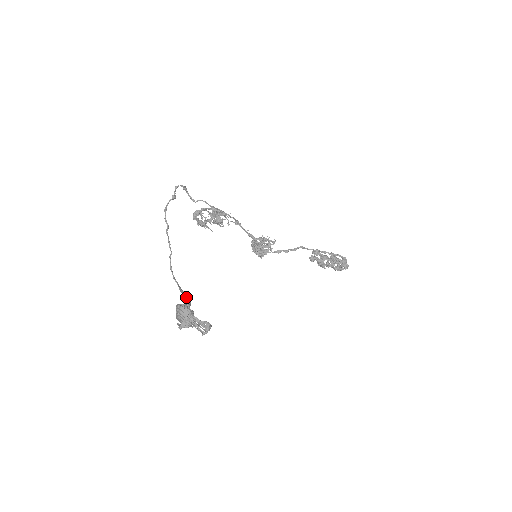
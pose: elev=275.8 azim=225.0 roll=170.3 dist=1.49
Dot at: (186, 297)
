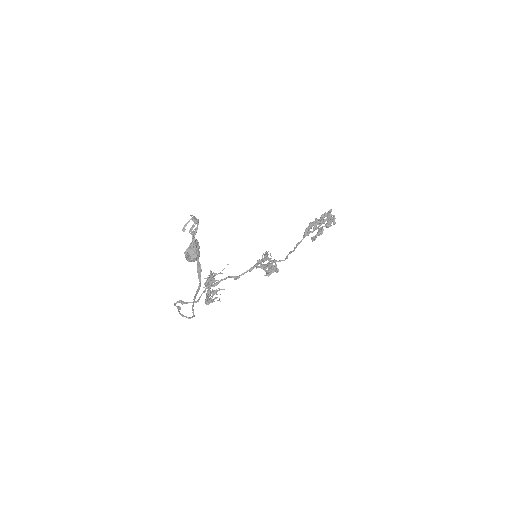
Dot at: occluded
